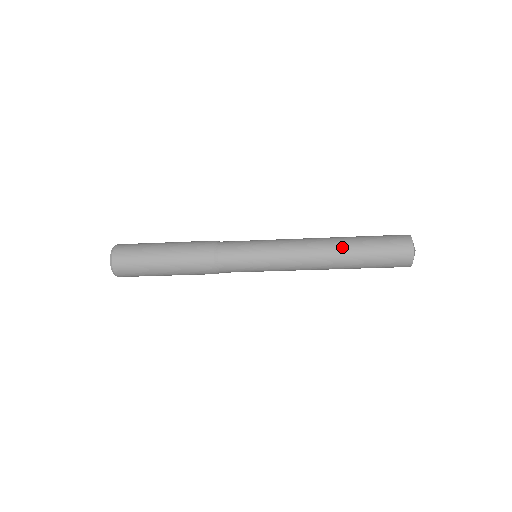
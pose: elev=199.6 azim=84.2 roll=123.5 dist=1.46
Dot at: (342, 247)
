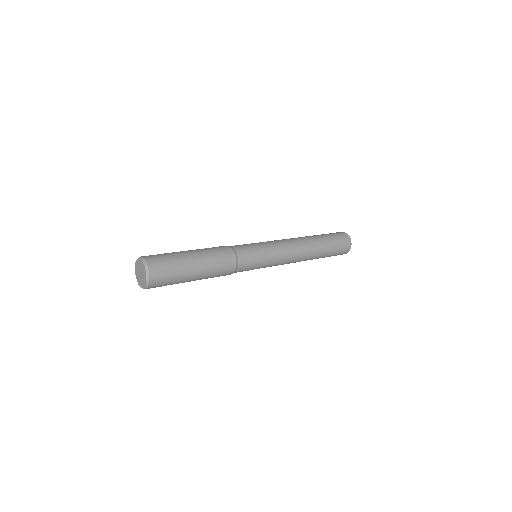
Dot at: (315, 256)
